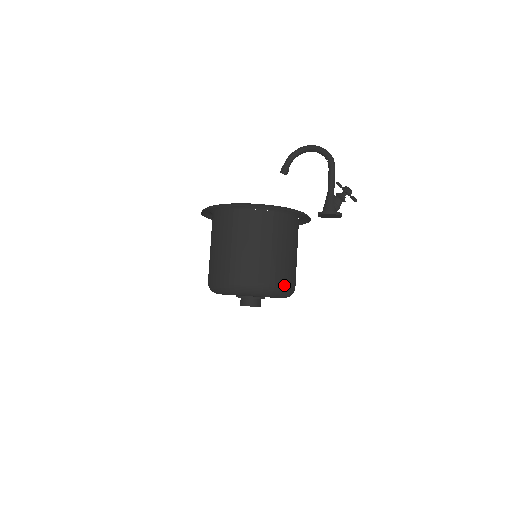
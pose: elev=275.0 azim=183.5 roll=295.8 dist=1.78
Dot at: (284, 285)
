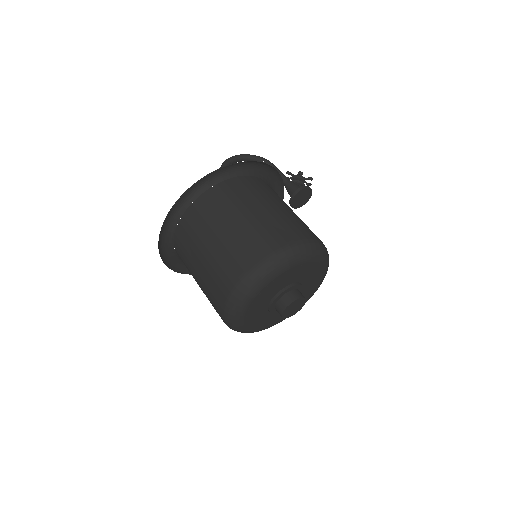
Dot at: occluded
